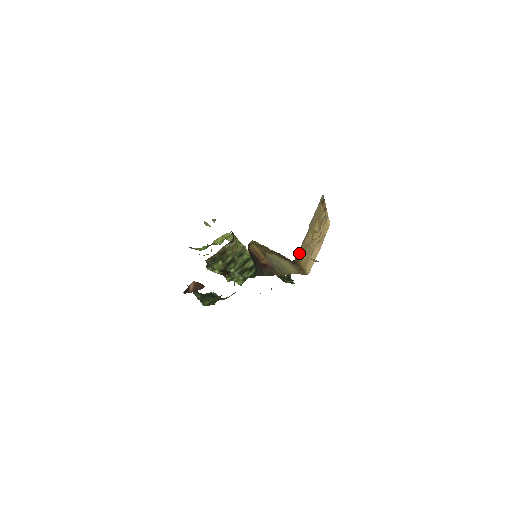
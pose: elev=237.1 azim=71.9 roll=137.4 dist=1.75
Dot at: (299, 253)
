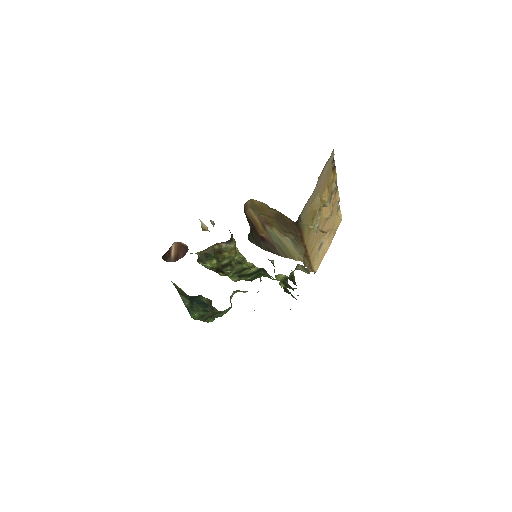
Dot at: (304, 214)
